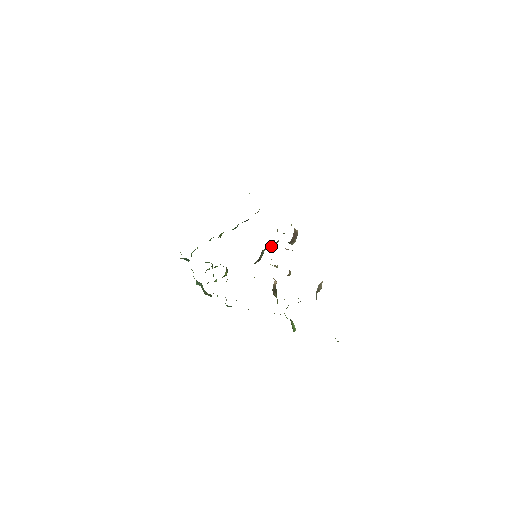
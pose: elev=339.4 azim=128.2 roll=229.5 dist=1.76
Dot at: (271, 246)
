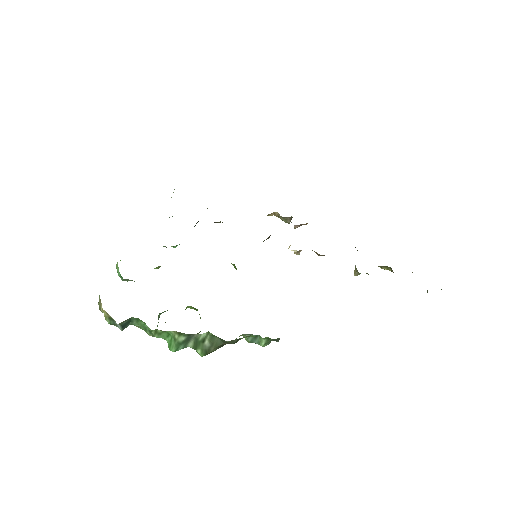
Dot at: occluded
